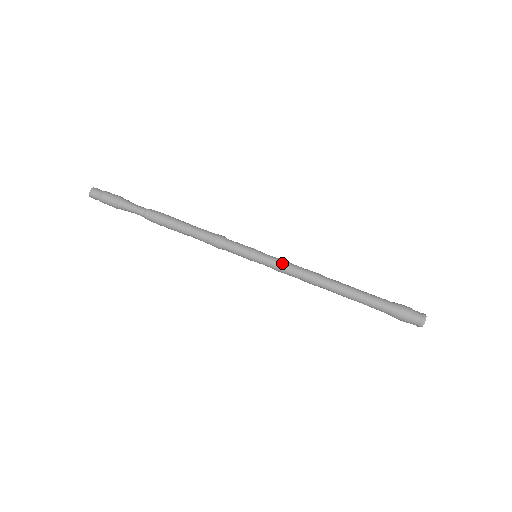
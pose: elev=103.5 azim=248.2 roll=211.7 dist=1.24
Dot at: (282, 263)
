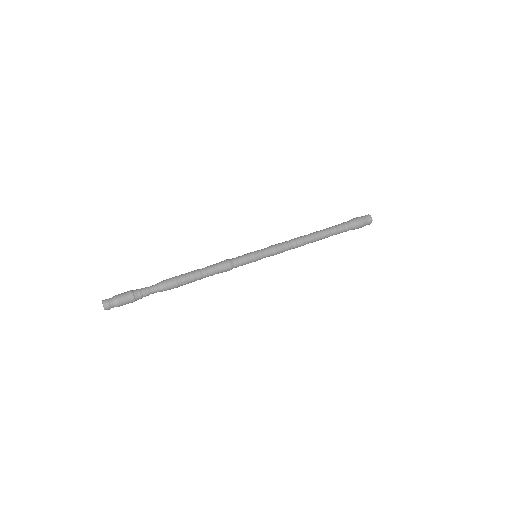
Dot at: (274, 245)
